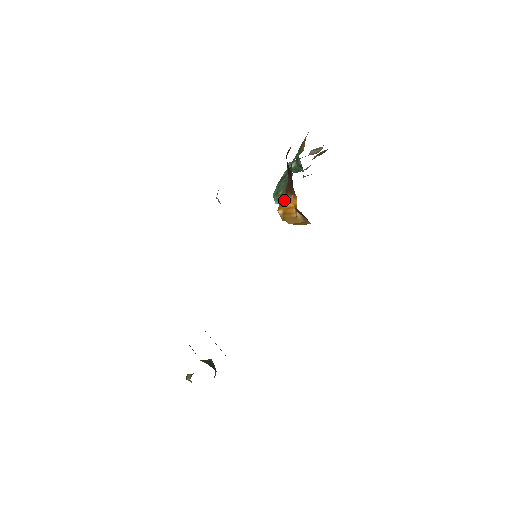
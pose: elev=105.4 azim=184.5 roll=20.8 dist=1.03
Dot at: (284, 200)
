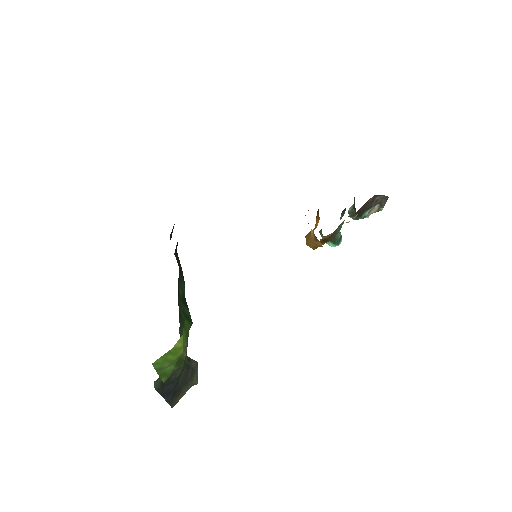
Dot at: occluded
